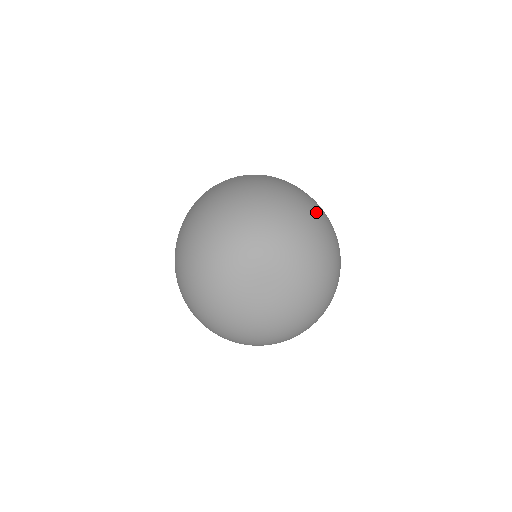
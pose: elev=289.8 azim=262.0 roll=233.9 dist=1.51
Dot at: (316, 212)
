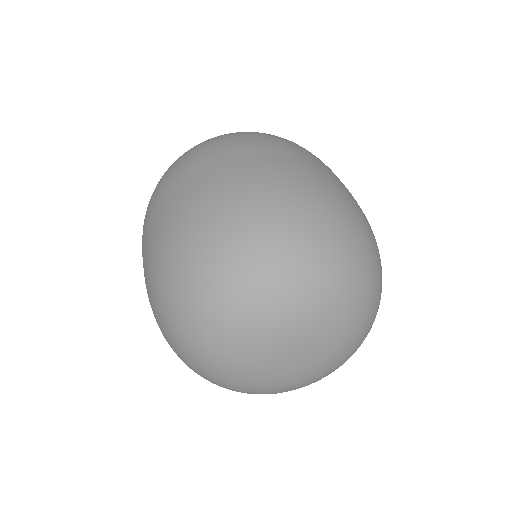
Dot at: (307, 211)
